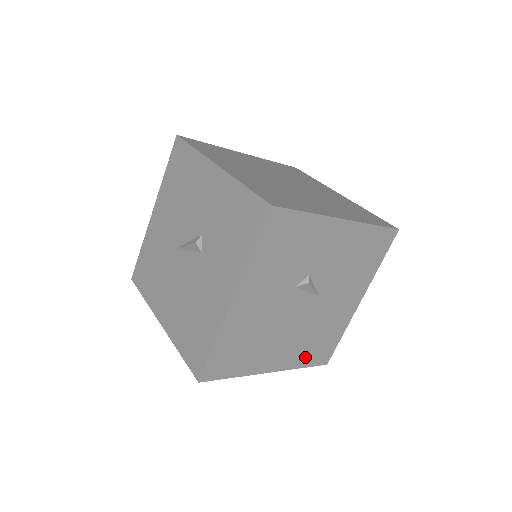
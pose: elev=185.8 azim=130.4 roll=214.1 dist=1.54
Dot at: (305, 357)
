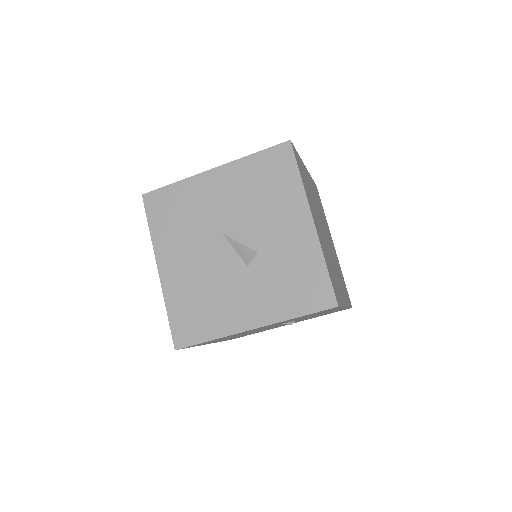
Dot at: occluded
